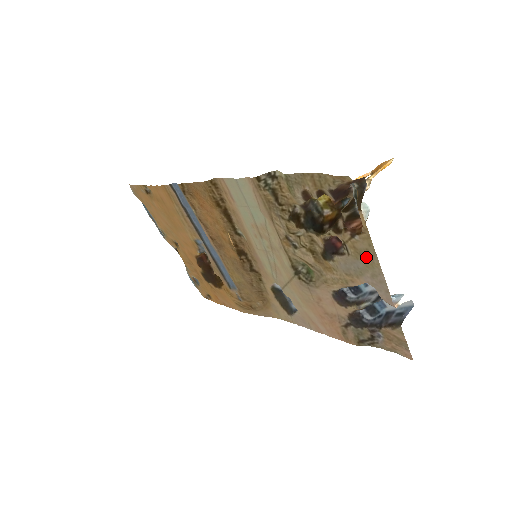
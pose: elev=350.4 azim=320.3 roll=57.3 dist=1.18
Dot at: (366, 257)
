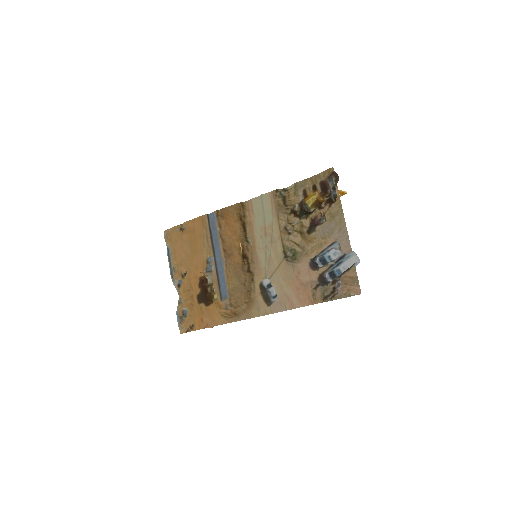
Dot at: (337, 217)
